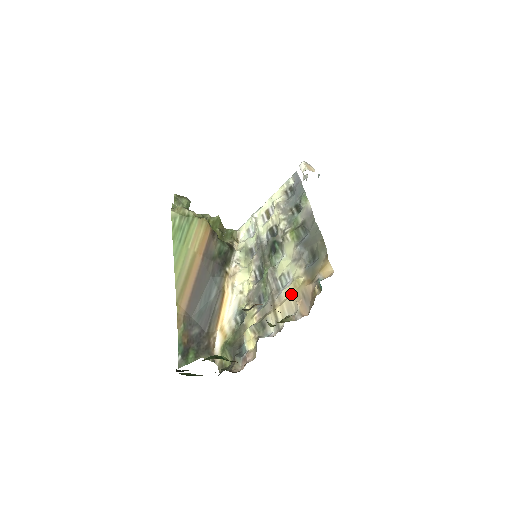
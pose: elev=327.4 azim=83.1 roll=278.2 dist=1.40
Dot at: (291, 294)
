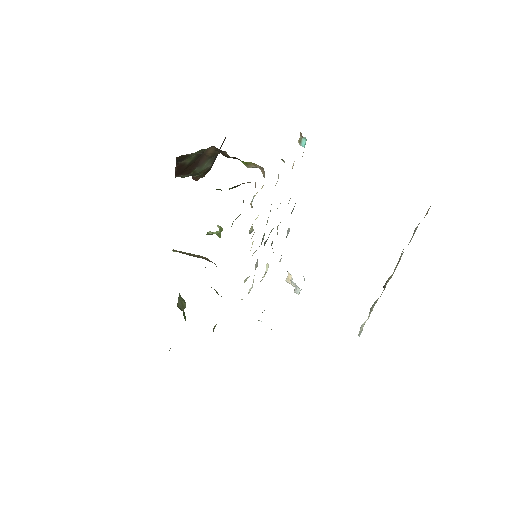
Dot at: occluded
